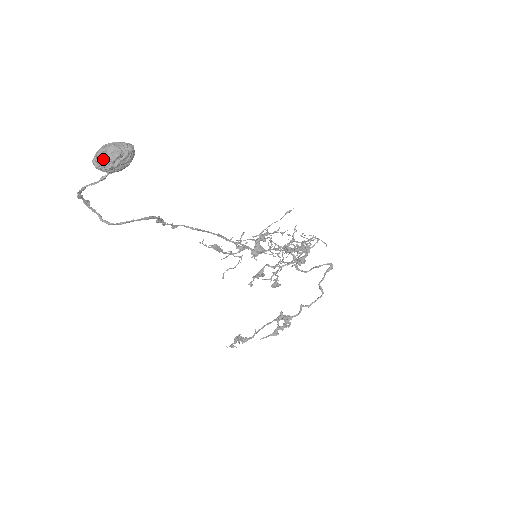
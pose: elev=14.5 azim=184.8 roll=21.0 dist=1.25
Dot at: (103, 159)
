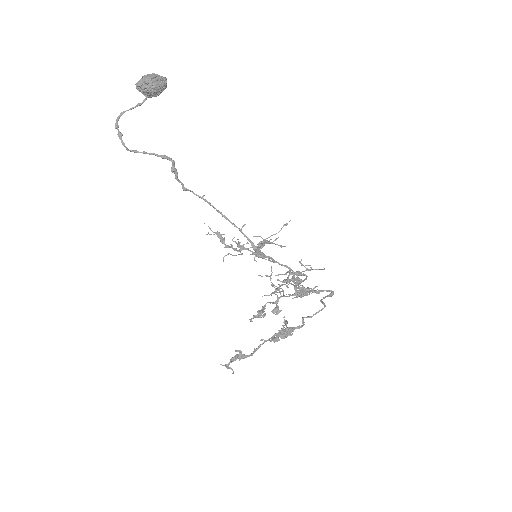
Dot at: (144, 77)
